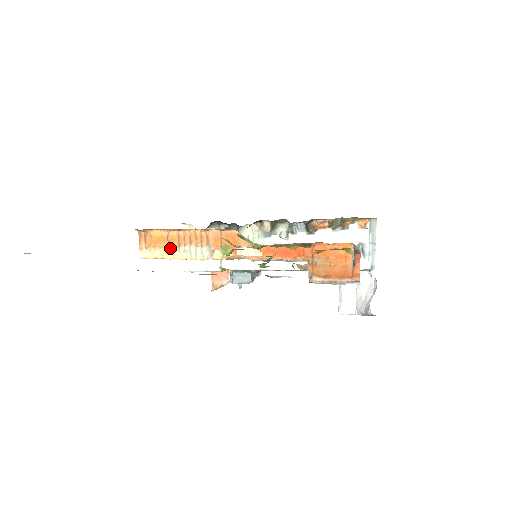
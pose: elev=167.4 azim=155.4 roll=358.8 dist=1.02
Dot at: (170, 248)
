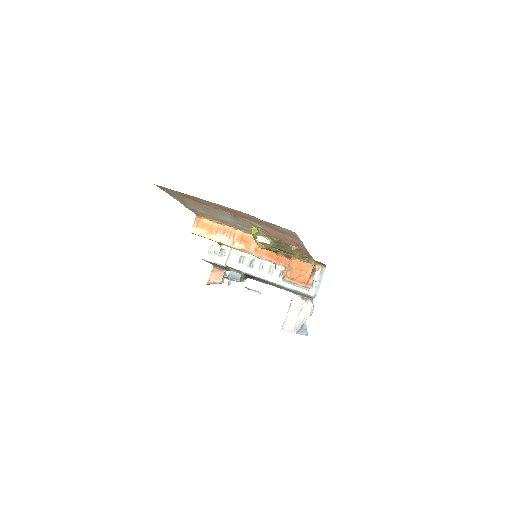
Dot at: (211, 232)
